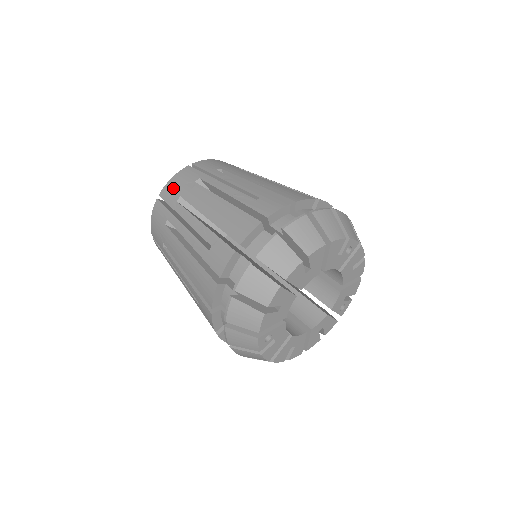
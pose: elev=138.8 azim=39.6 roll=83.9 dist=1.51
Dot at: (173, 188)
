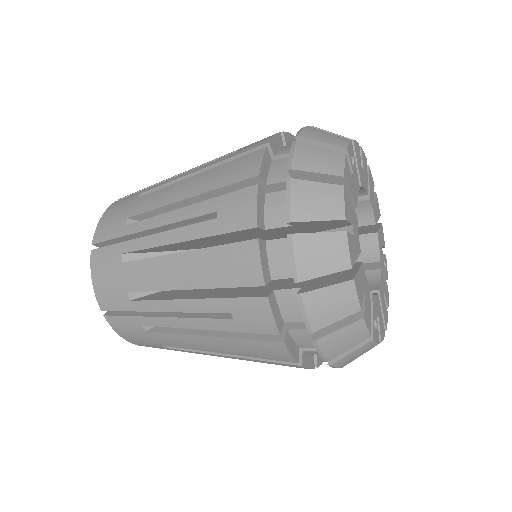
Dot at: occluded
